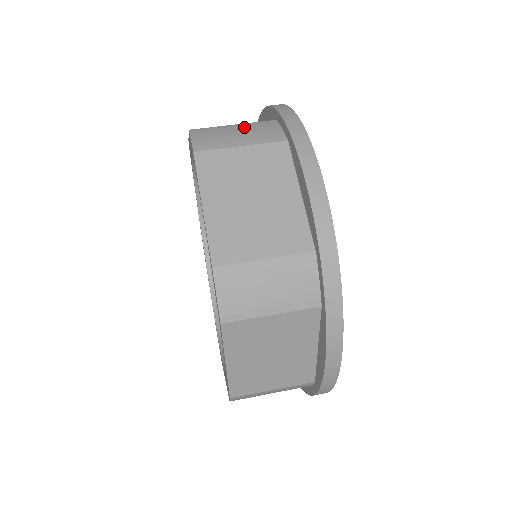
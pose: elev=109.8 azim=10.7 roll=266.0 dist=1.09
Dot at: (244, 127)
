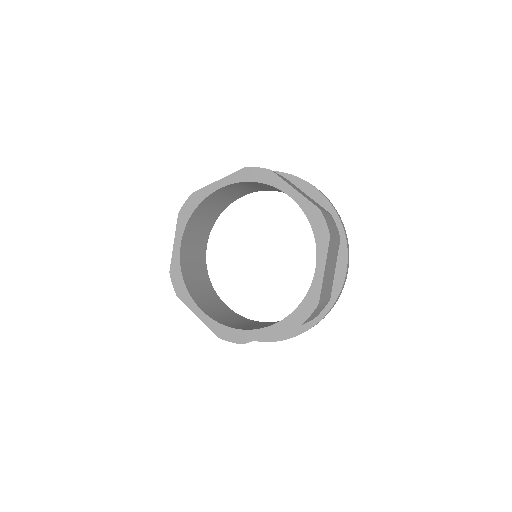
Dot at: occluded
